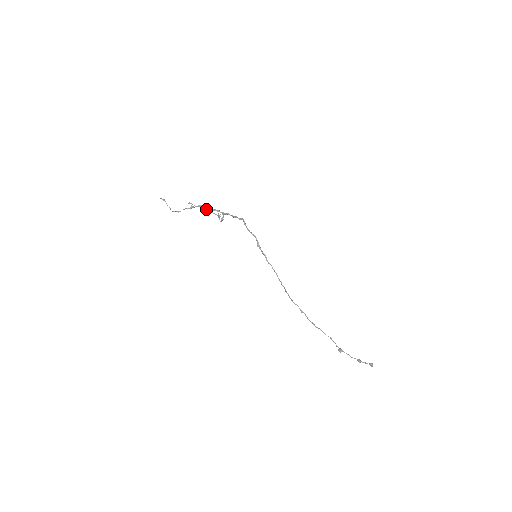
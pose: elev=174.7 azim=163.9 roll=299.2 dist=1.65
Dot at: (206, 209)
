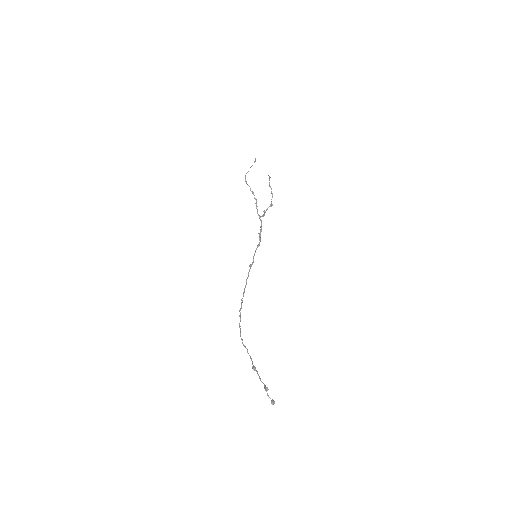
Dot at: occluded
